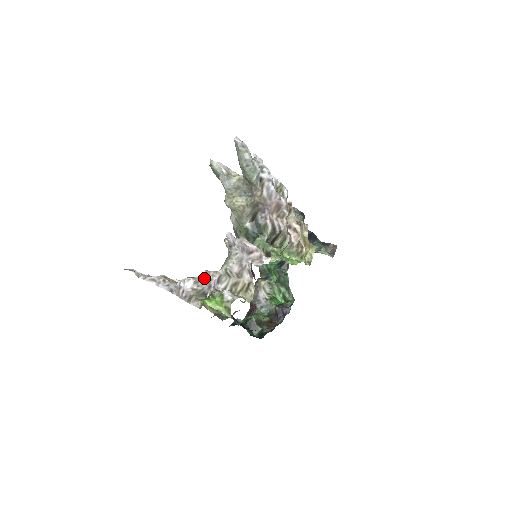
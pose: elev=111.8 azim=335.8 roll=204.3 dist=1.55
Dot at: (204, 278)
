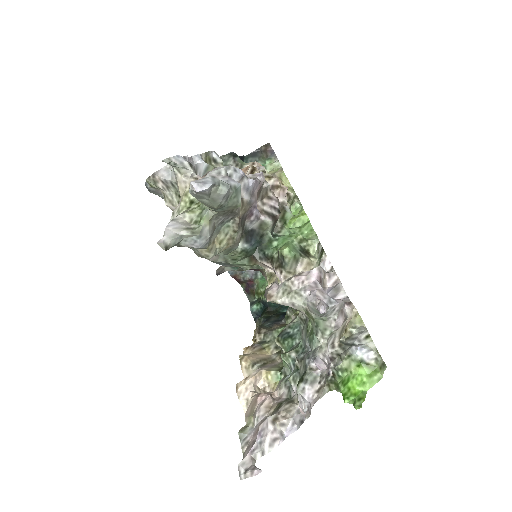
Dot at: (320, 370)
